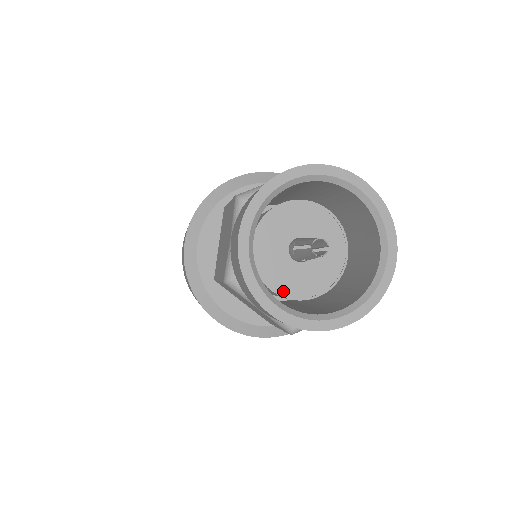
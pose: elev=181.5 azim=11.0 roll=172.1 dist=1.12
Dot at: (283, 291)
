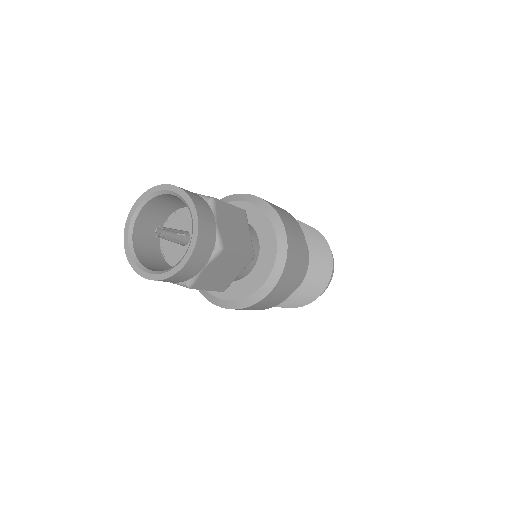
Dot at: occluded
